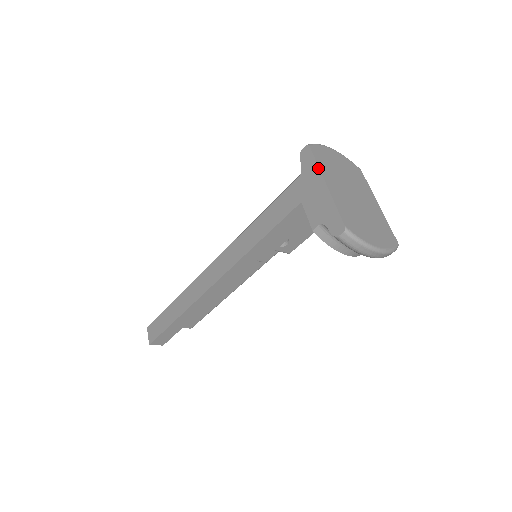
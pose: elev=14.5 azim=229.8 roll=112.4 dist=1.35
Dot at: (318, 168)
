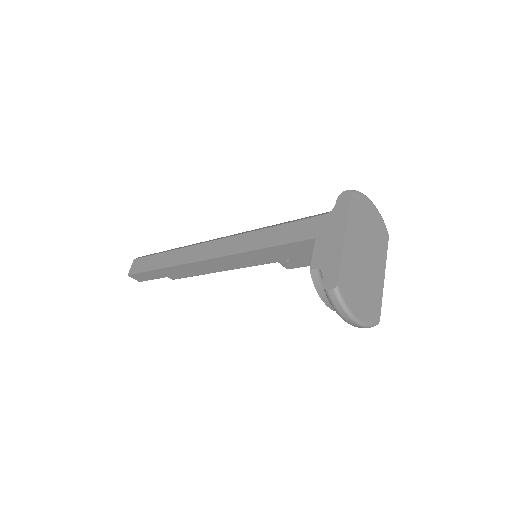
Dot at: (347, 217)
